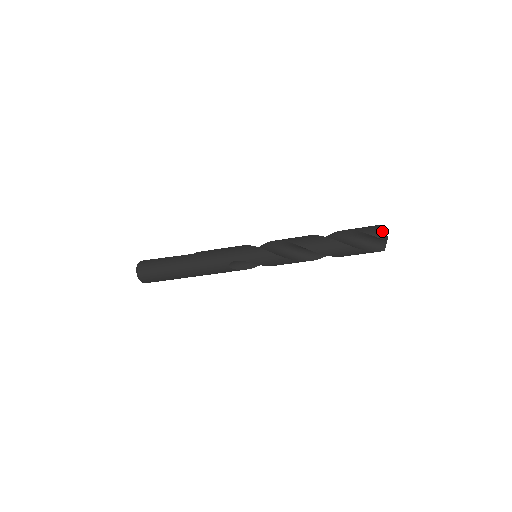
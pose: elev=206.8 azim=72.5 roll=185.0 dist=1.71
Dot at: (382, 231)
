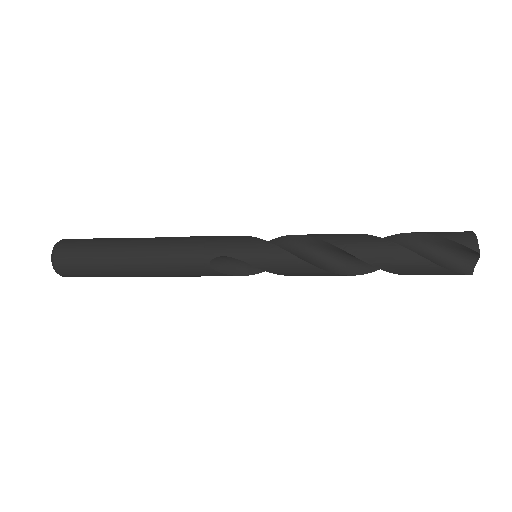
Dot at: (477, 239)
